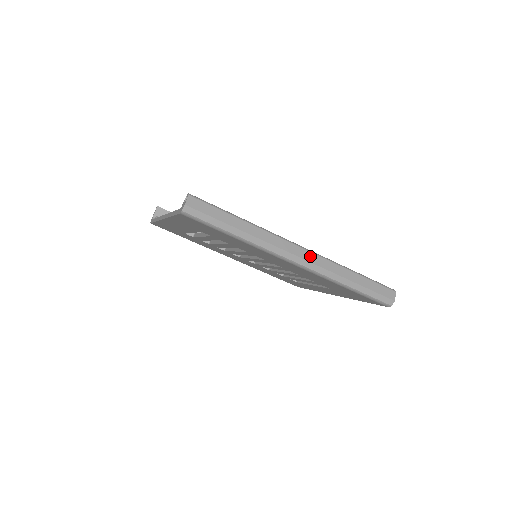
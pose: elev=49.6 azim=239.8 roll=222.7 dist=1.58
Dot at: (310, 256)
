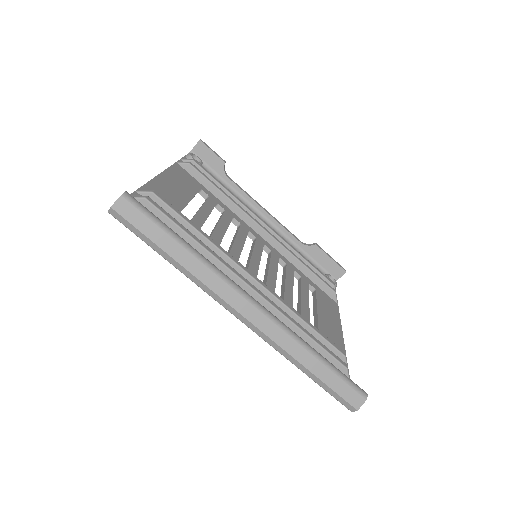
Dot at: (259, 318)
